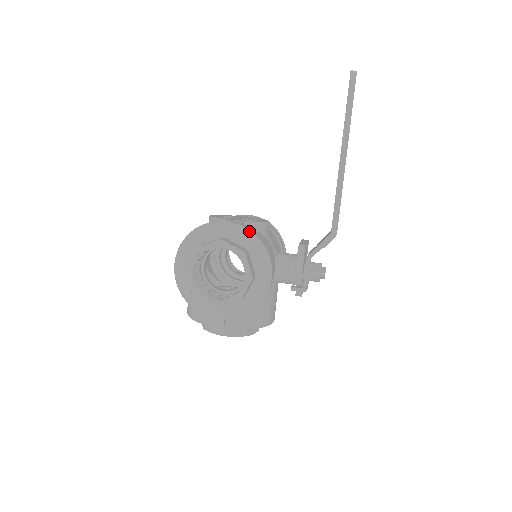
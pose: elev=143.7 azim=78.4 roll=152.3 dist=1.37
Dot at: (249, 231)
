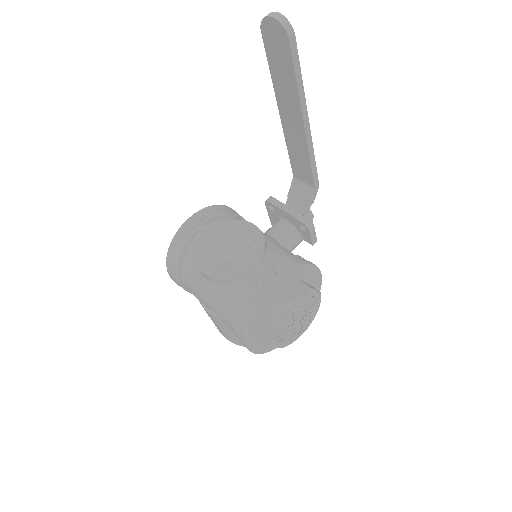
Dot at: (296, 269)
